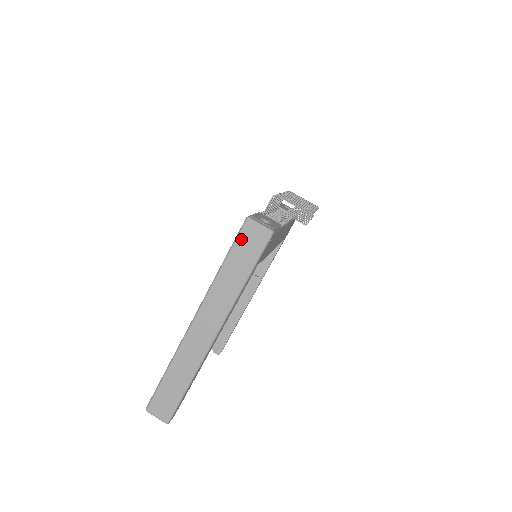
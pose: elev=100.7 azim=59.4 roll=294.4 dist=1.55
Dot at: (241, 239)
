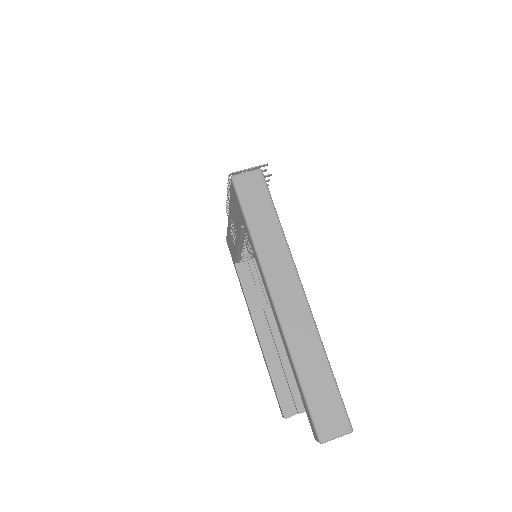
Dot at: (243, 195)
